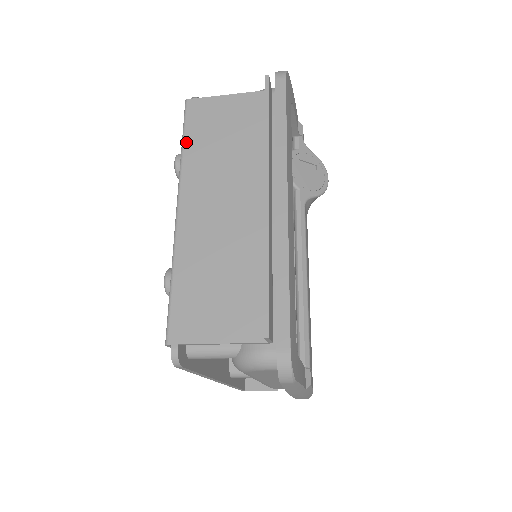
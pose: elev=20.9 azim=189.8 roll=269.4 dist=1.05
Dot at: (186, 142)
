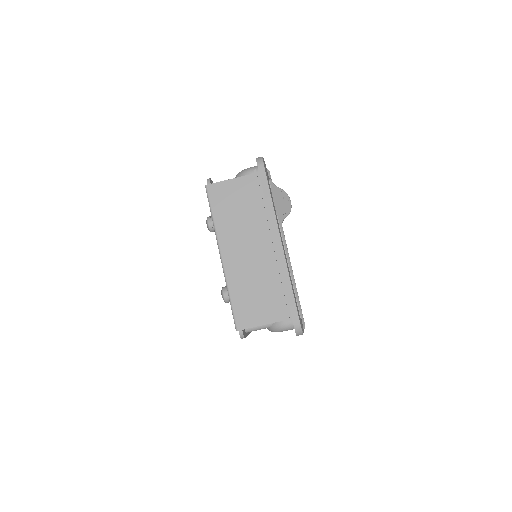
Dot at: (214, 214)
